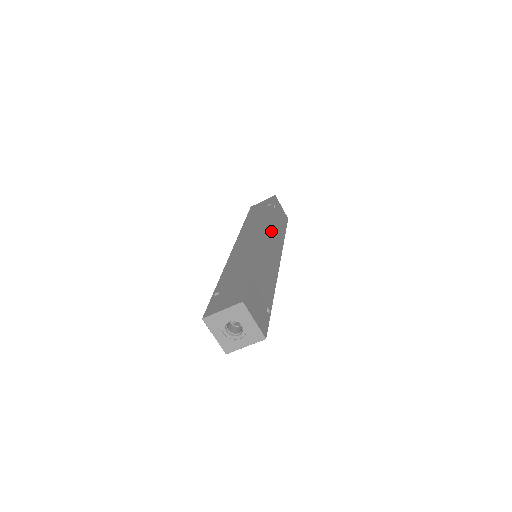
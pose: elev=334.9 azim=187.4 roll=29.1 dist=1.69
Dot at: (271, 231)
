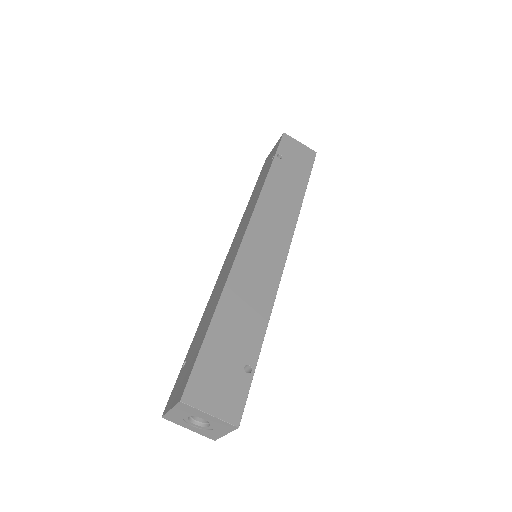
Dot at: (267, 210)
